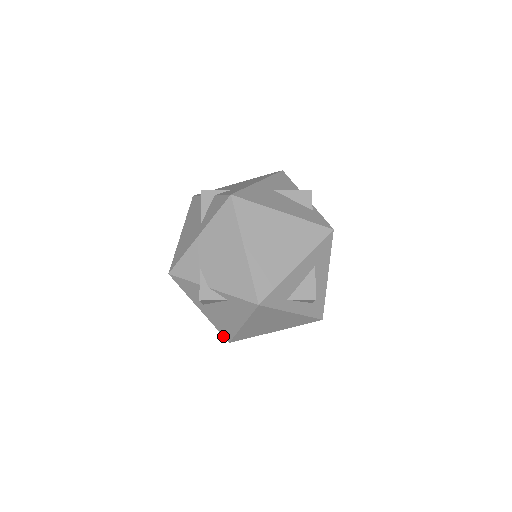
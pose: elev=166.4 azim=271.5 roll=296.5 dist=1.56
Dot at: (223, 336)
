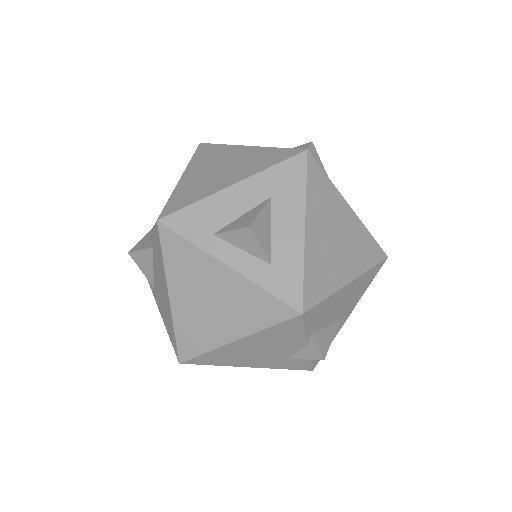
Dot at: (174, 350)
